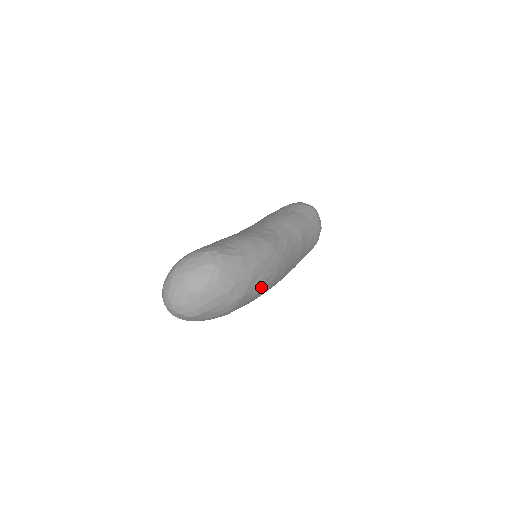
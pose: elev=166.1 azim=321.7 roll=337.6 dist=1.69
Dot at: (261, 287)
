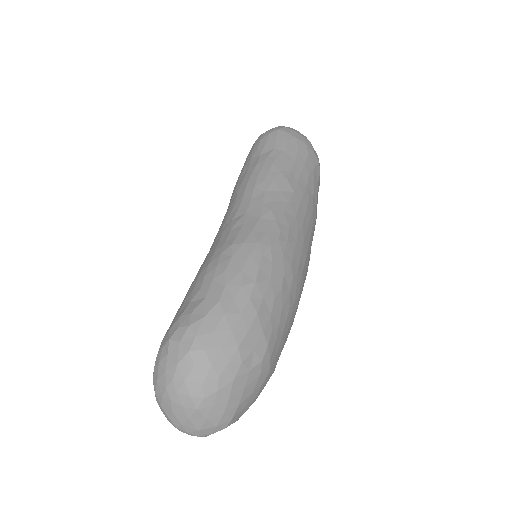
Dot at: (284, 305)
